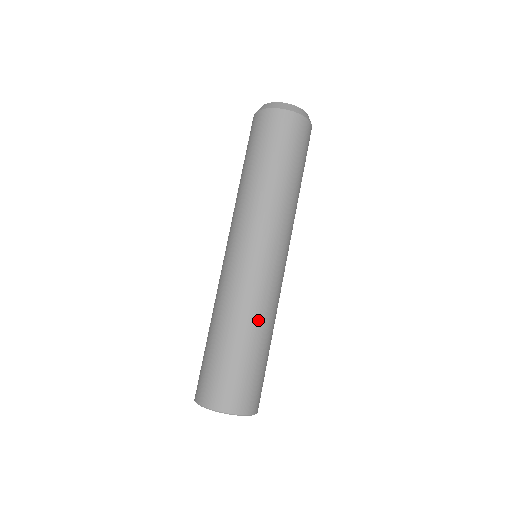
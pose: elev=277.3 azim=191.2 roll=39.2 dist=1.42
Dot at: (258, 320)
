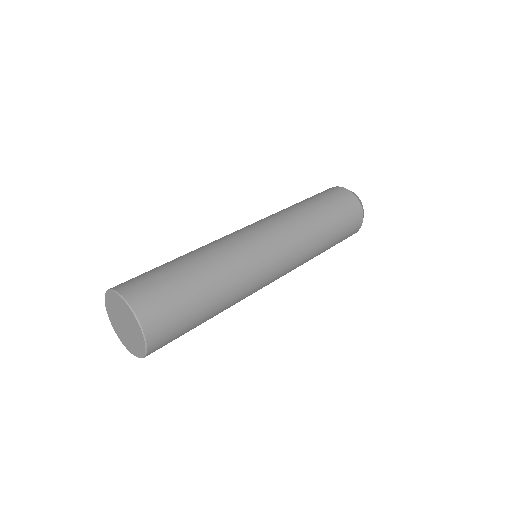
Dot at: (214, 258)
